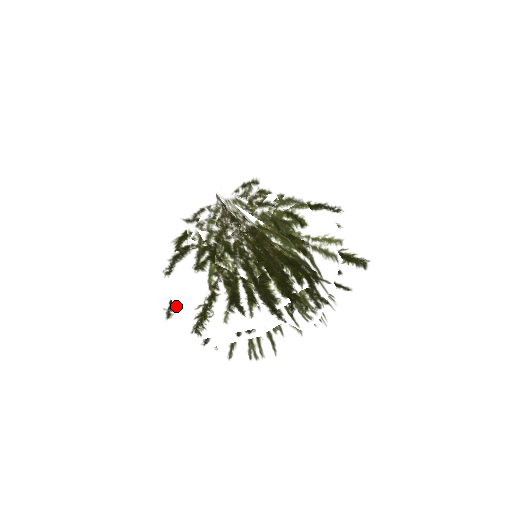
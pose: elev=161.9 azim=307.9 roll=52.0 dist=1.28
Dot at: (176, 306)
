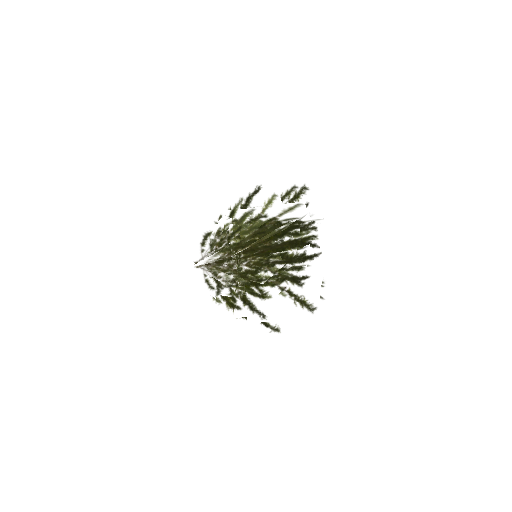
Dot at: (291, 318)
